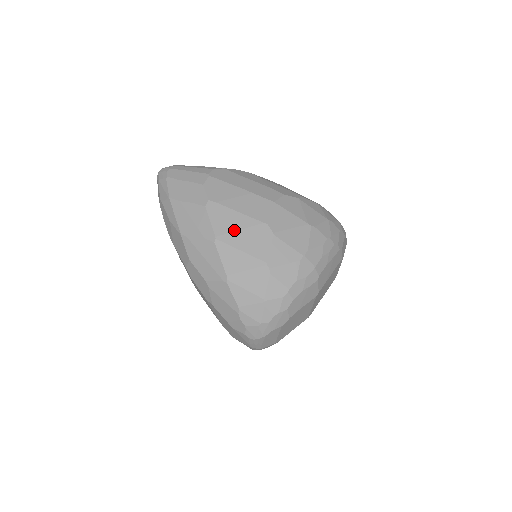
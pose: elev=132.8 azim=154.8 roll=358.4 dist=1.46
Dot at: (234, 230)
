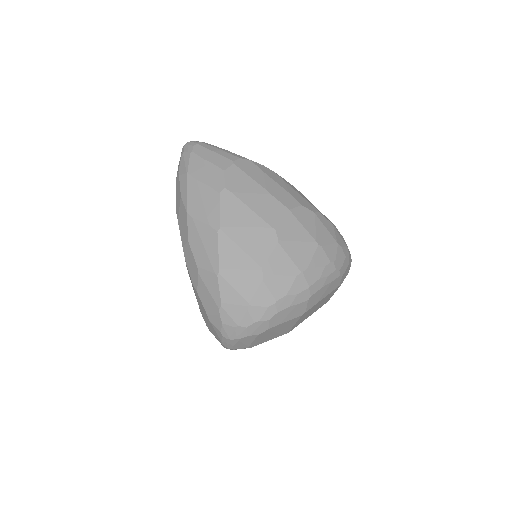
Dot at: (241, 226)
